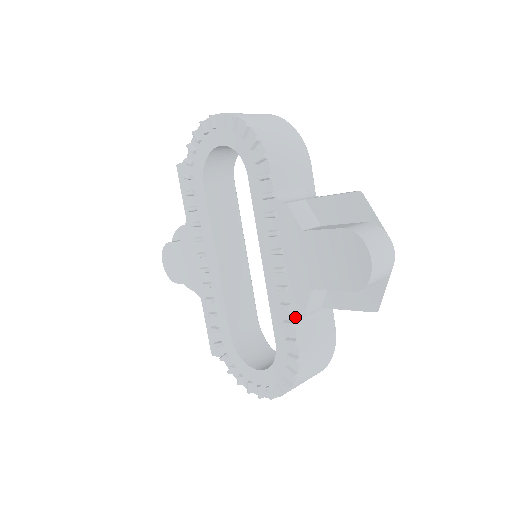
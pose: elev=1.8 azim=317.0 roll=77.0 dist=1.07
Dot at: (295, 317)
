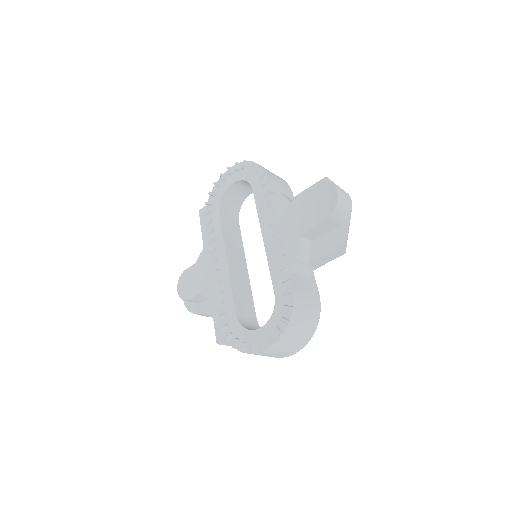
Dot at: (289, 263)
